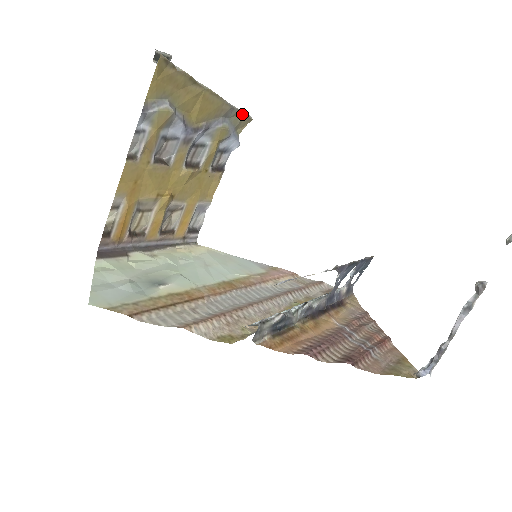
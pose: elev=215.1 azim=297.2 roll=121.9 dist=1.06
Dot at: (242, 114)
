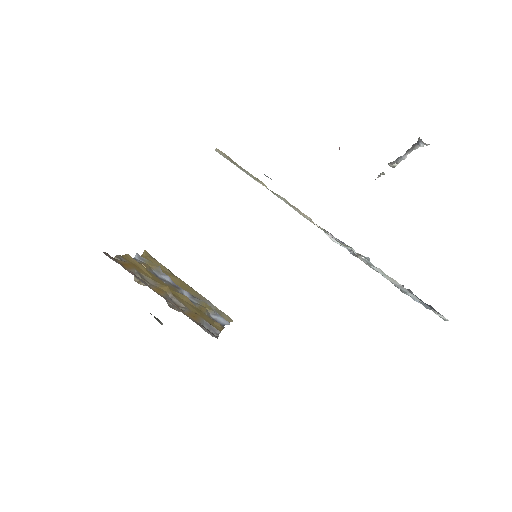
Dot at: (221, 311)
